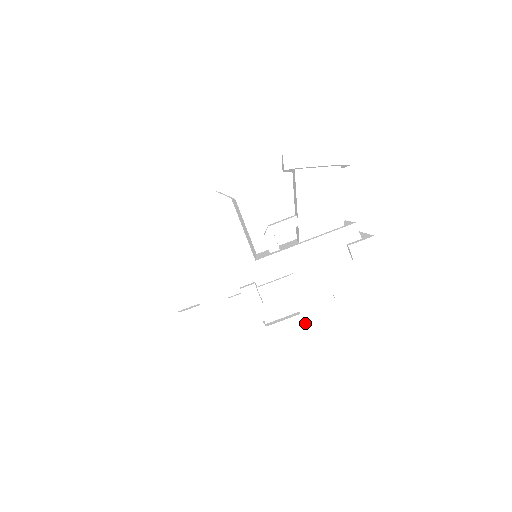
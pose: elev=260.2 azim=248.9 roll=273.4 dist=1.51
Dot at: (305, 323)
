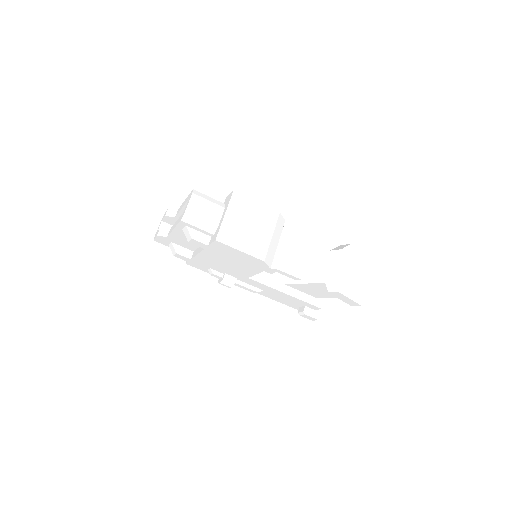
Dot at: occluded
